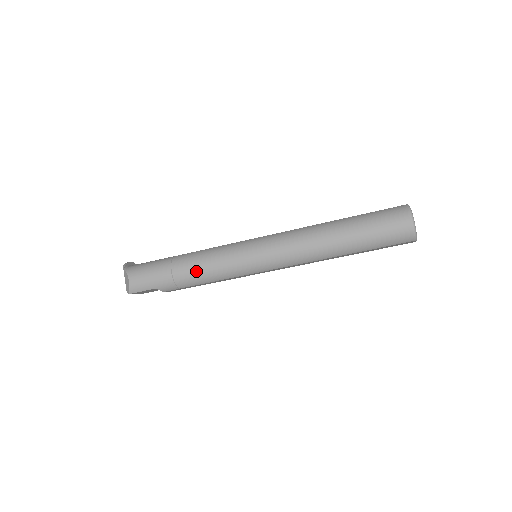
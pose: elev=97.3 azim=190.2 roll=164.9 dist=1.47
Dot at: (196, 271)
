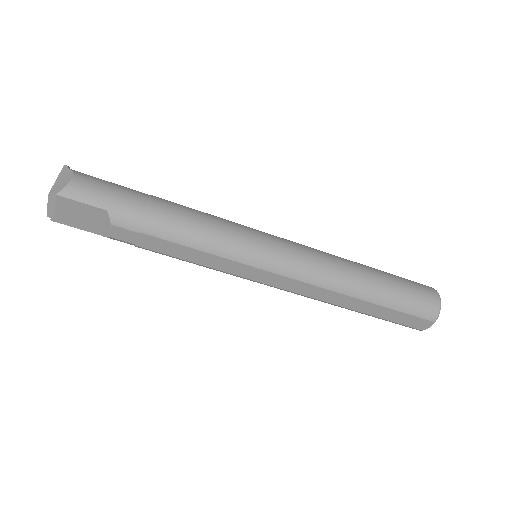
Dot at: (185, 220)
